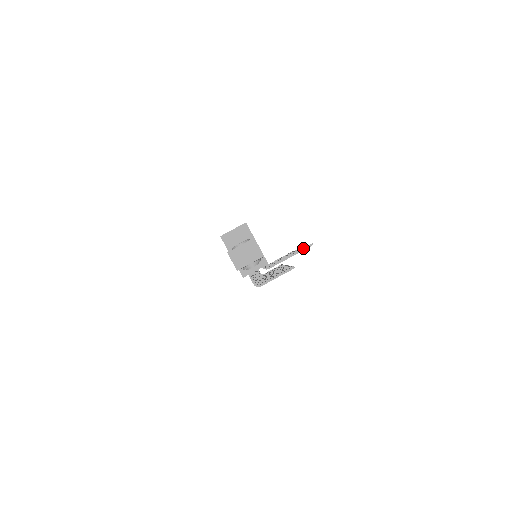
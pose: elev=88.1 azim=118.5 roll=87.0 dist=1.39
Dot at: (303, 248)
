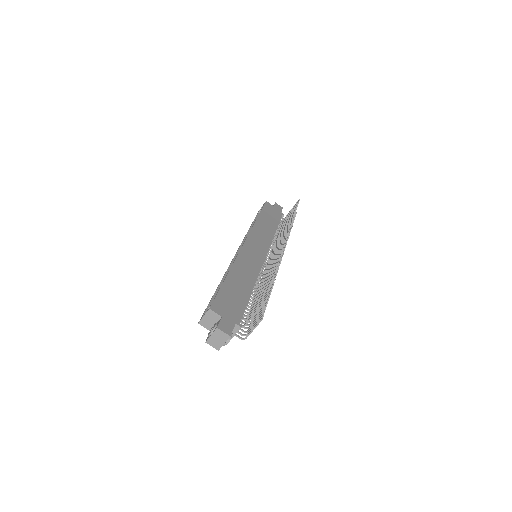
Dot at: (261, 305)
